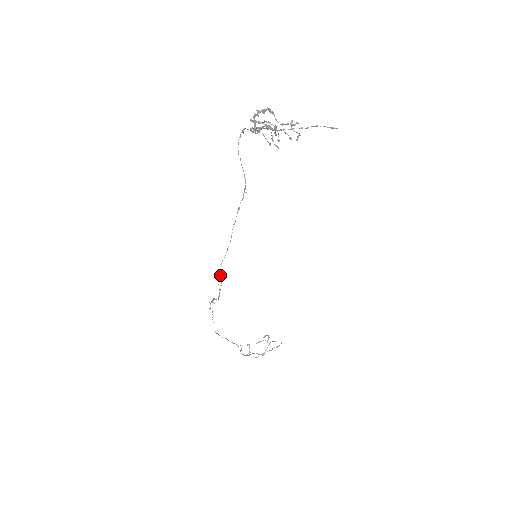
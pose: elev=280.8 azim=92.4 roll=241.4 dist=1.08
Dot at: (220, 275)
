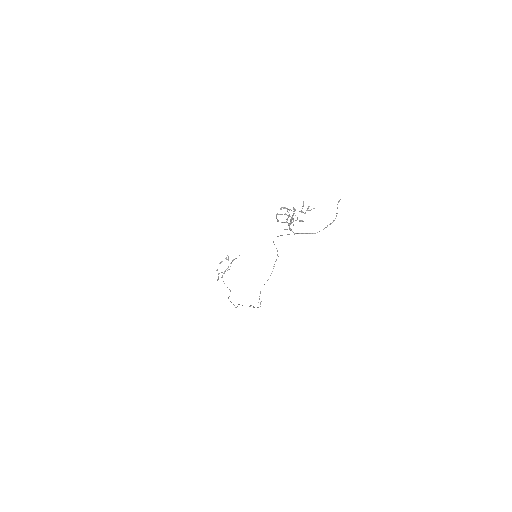
Dot at: (259, 298)
